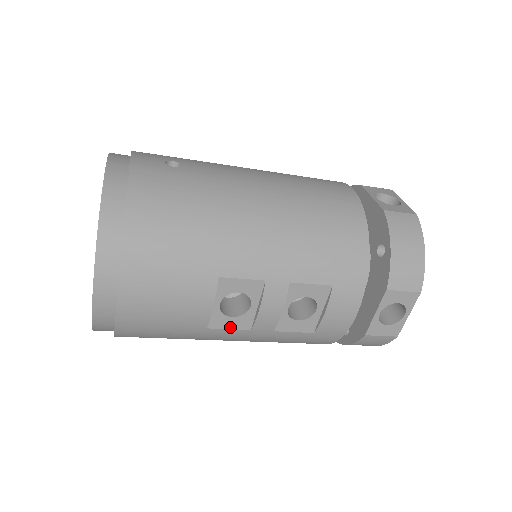
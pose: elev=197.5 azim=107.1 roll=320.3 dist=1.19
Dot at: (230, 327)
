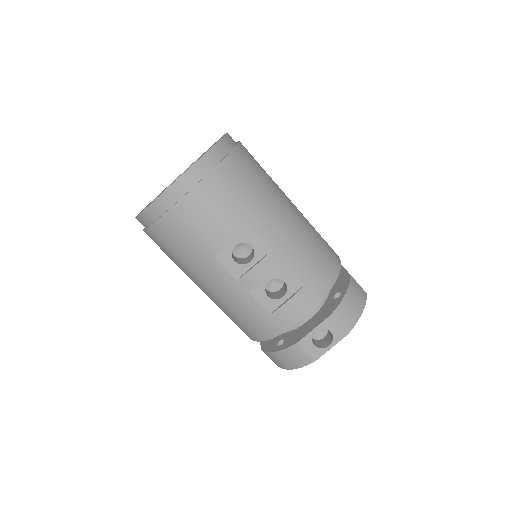
Dot at: (227, 267)
